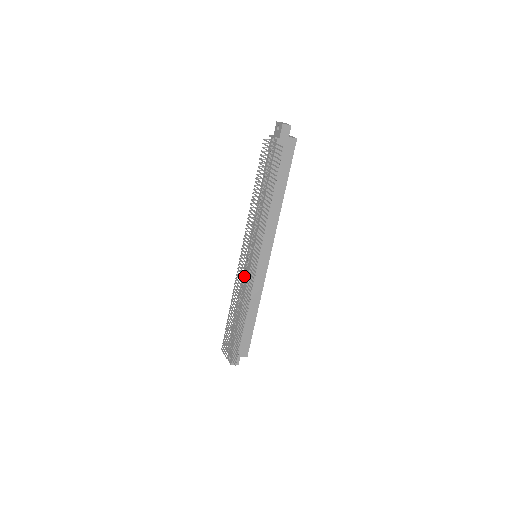
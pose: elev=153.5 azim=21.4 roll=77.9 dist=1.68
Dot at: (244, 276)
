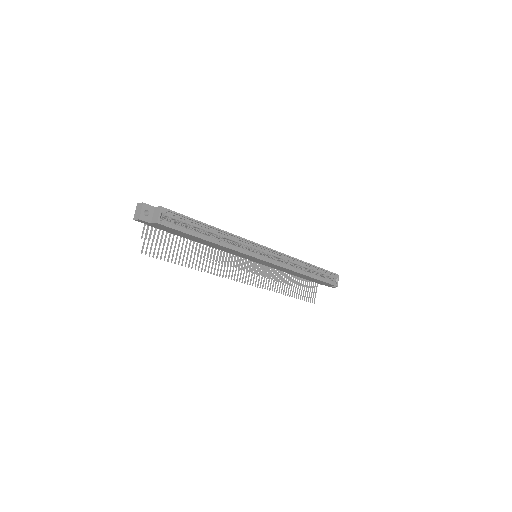
Dot at: occluded
